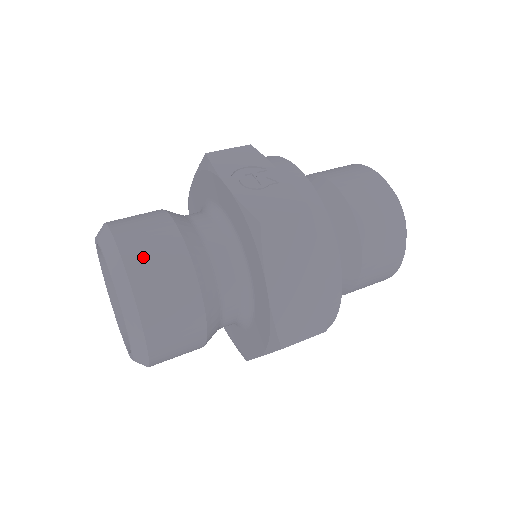
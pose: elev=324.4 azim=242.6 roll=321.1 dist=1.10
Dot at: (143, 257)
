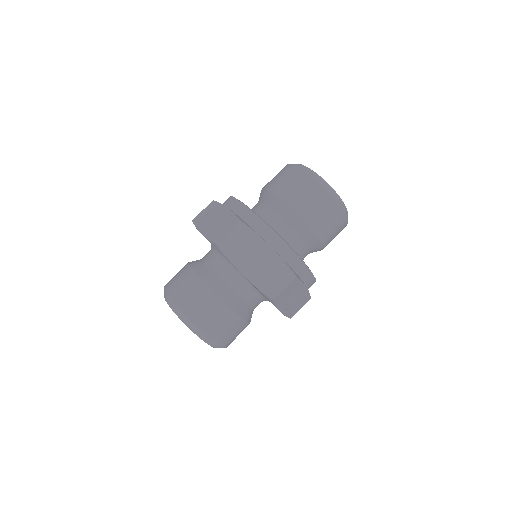
Dot at: occluded
